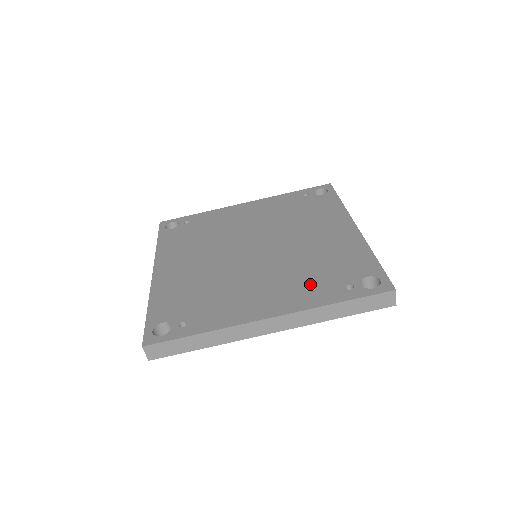
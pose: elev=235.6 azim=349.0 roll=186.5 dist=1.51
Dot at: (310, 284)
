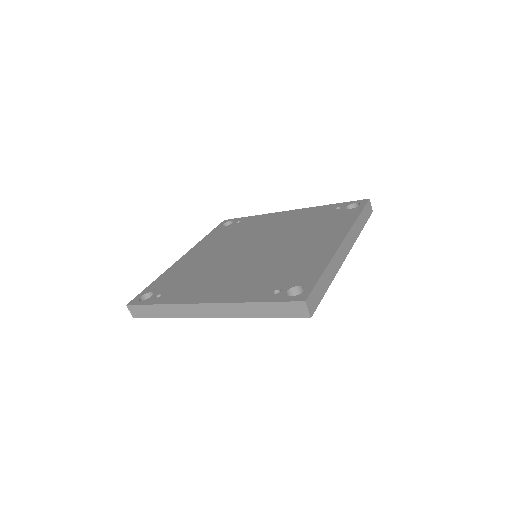
Dot at: (255, 283)
